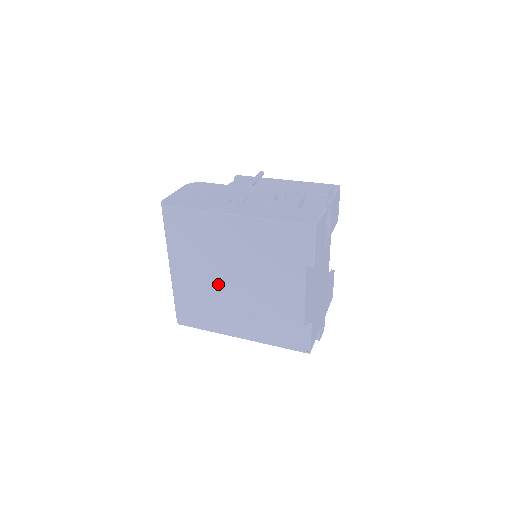
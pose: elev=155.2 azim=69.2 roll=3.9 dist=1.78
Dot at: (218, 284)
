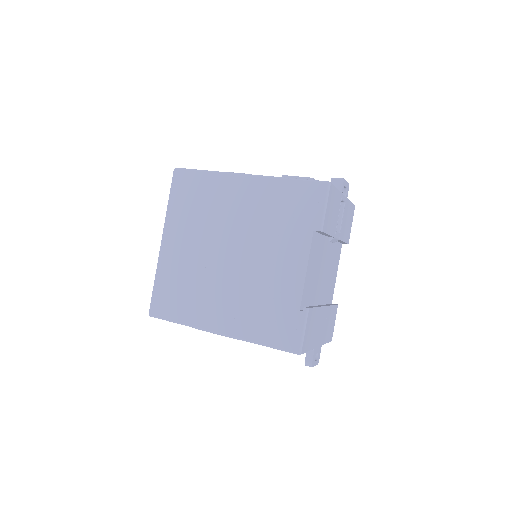
Dot at: (210, 258)
